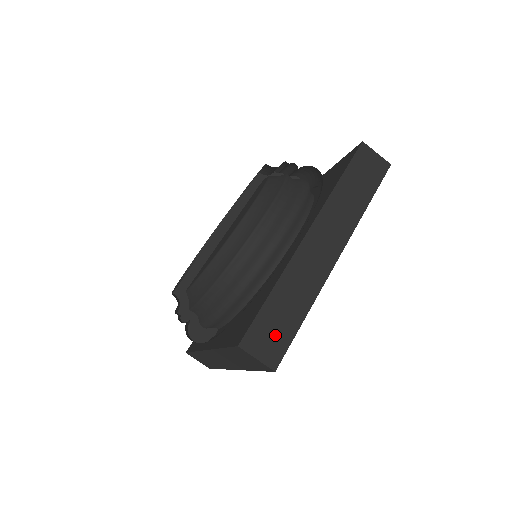
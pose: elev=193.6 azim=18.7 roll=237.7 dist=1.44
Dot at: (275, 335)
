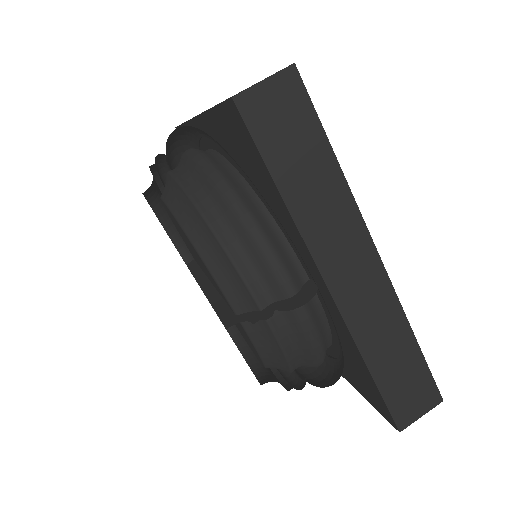
Dot at: occluded
